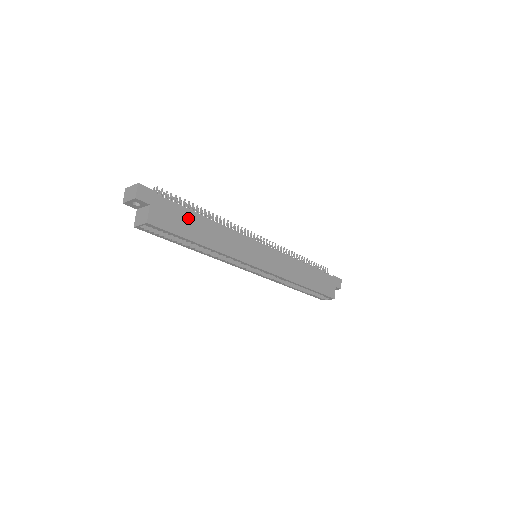
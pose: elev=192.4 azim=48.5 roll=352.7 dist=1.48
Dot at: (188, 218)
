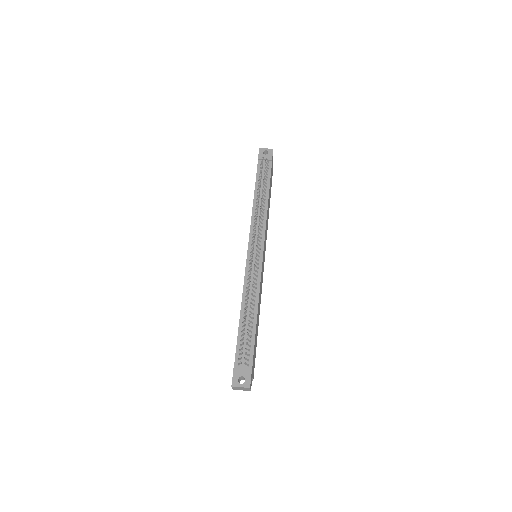
Dot at: occluded
